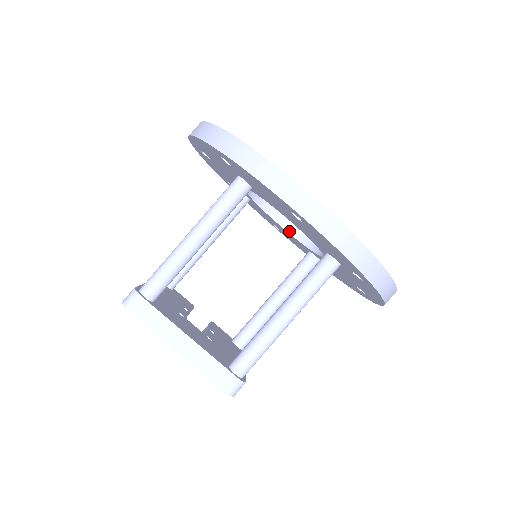
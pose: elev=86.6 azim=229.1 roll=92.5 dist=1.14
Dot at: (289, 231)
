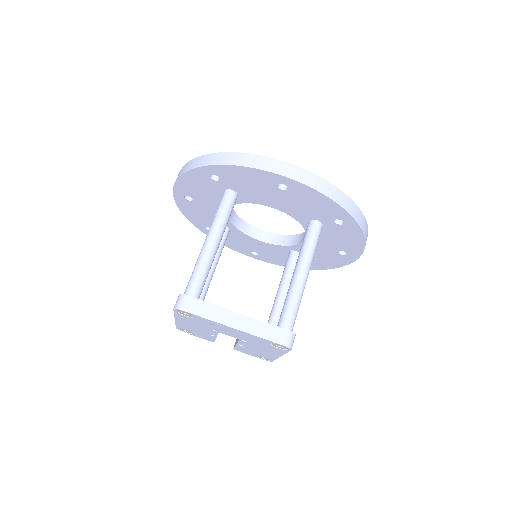
Dot at: (269, 242)
